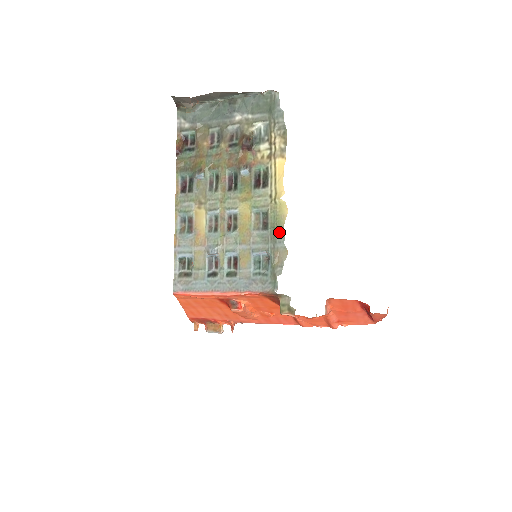
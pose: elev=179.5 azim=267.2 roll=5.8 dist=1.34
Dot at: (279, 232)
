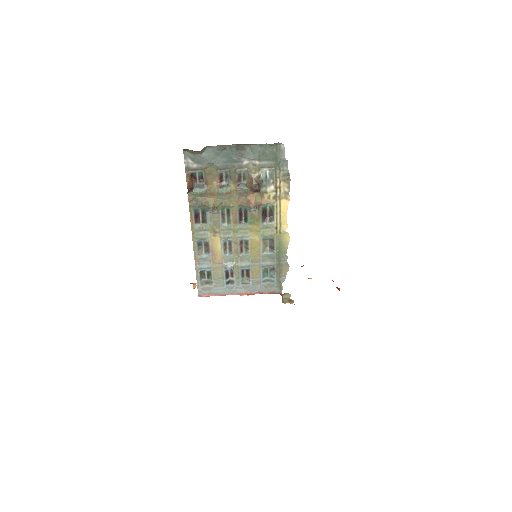
Dot at: (283, 254)
